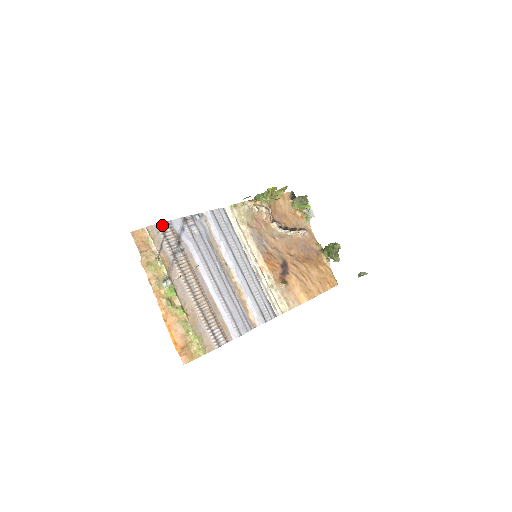
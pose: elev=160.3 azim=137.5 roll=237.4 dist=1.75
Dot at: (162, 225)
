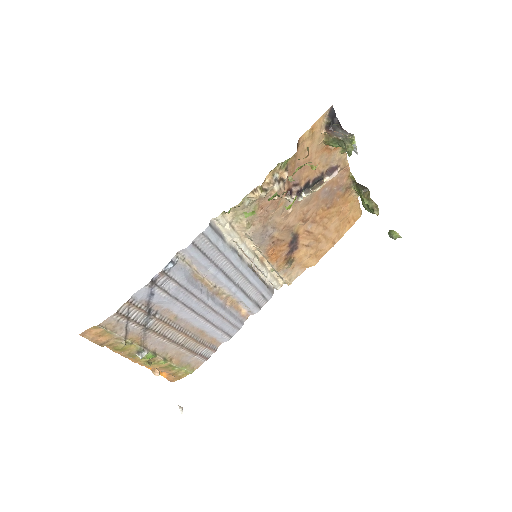
Dot at: (121, 310)
